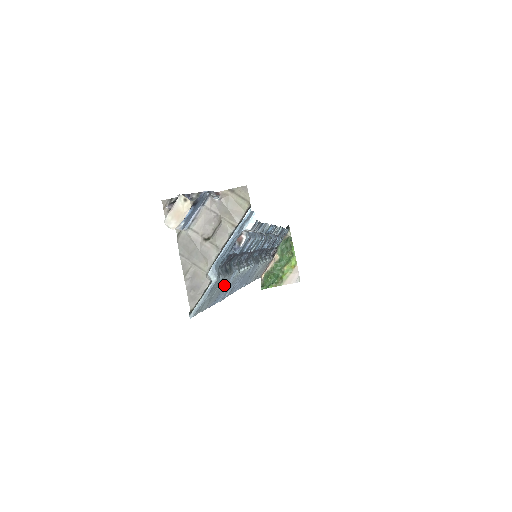
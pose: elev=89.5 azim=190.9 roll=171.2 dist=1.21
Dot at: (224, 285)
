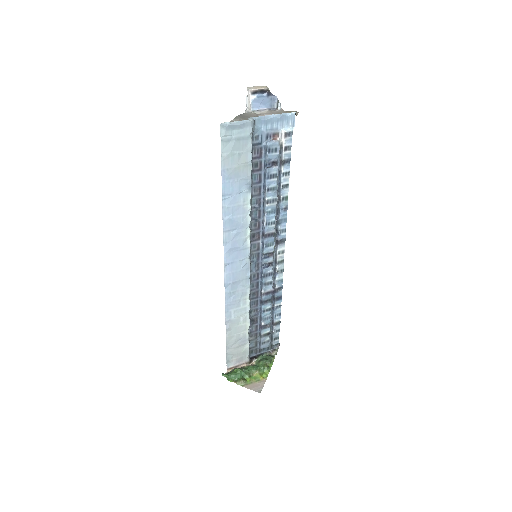
Dot at: (241, 174)
